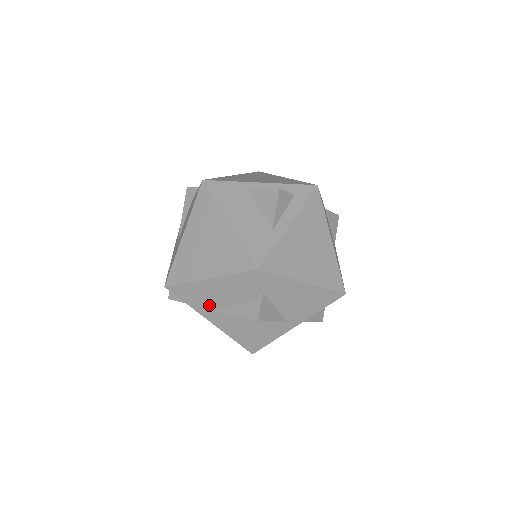
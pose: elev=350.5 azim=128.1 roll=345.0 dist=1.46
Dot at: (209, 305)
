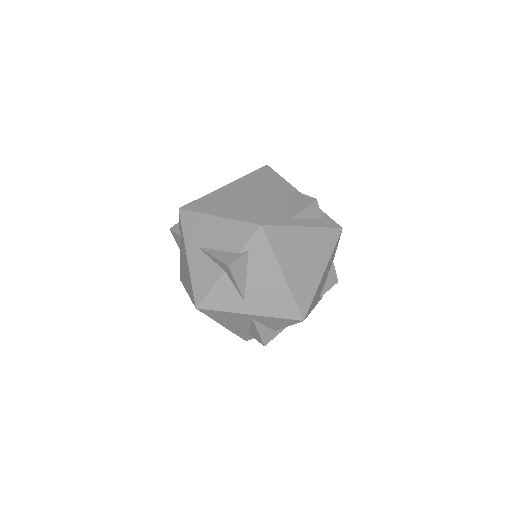
Dot at: (199, 241)
